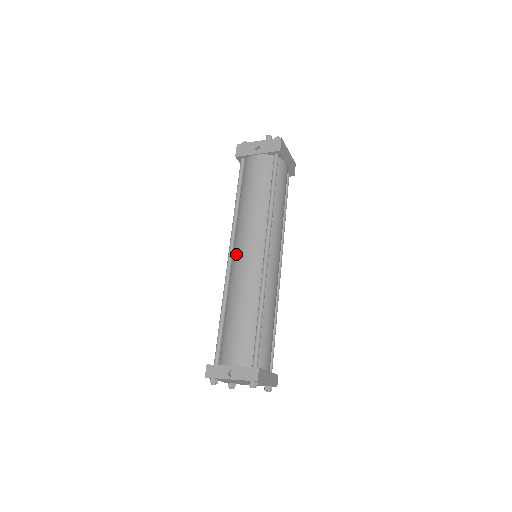
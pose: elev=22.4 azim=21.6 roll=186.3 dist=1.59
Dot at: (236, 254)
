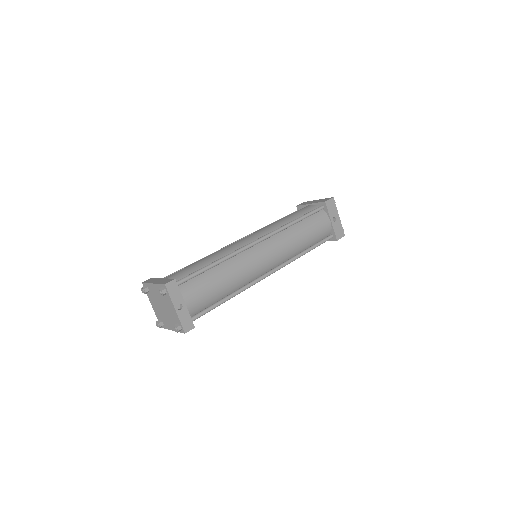
Dot at: (261, 248)
